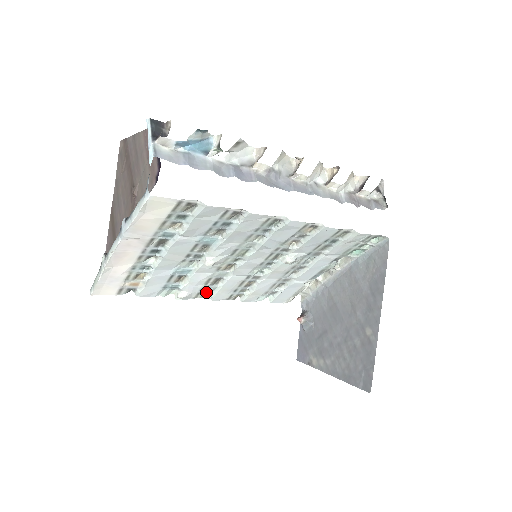
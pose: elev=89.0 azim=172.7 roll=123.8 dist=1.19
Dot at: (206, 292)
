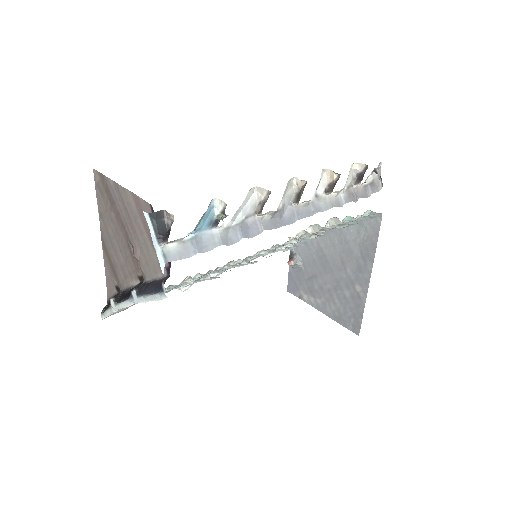
Dot at: occluded
